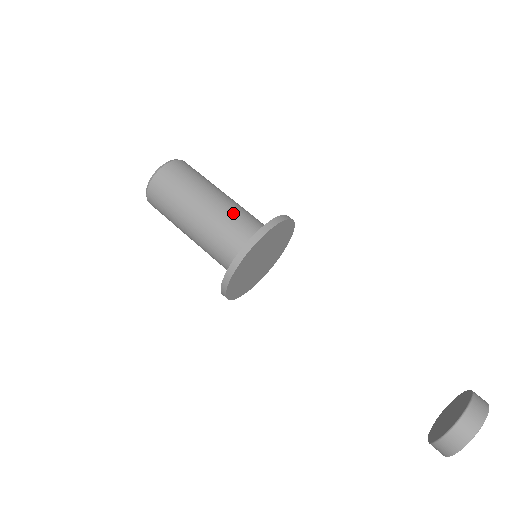
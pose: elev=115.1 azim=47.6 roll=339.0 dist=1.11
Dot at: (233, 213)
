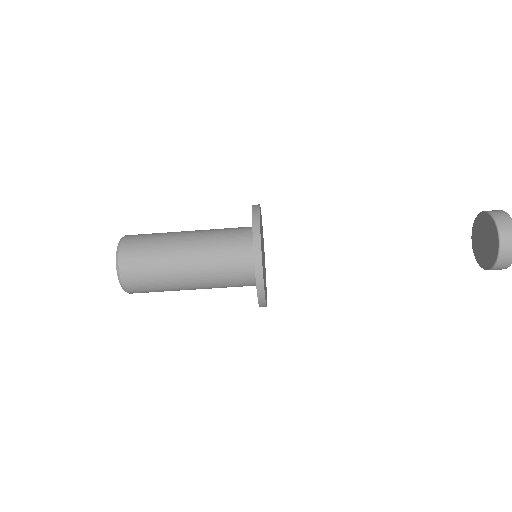
Dot at: (213, 240)
